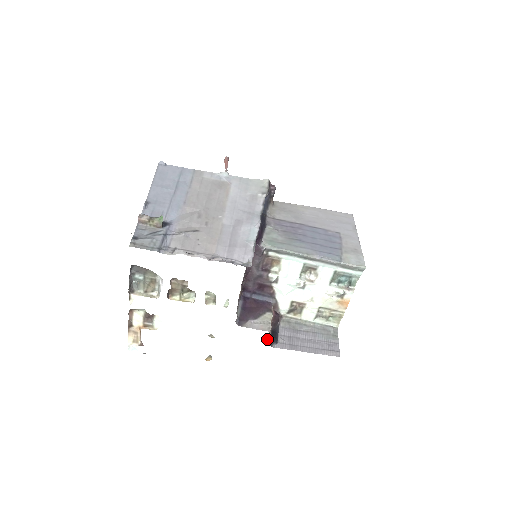
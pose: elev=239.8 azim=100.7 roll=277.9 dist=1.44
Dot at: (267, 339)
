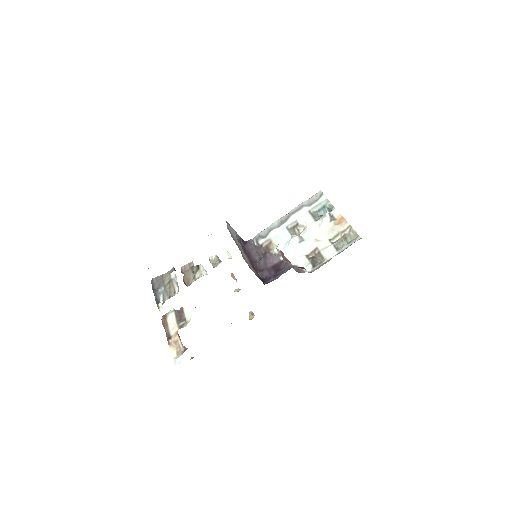
Dot at: occluded
